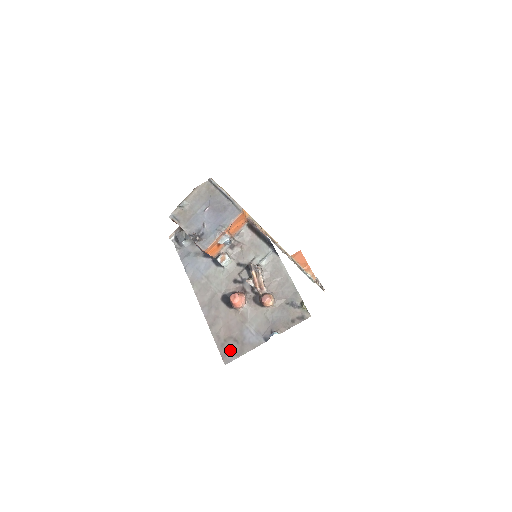
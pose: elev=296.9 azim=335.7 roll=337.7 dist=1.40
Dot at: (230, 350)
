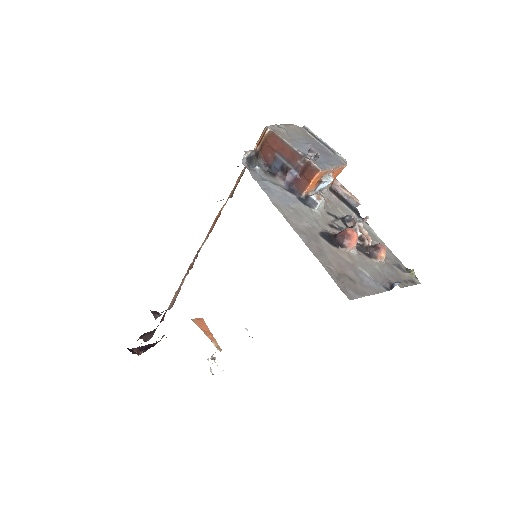
Dot at: (350, 286)
